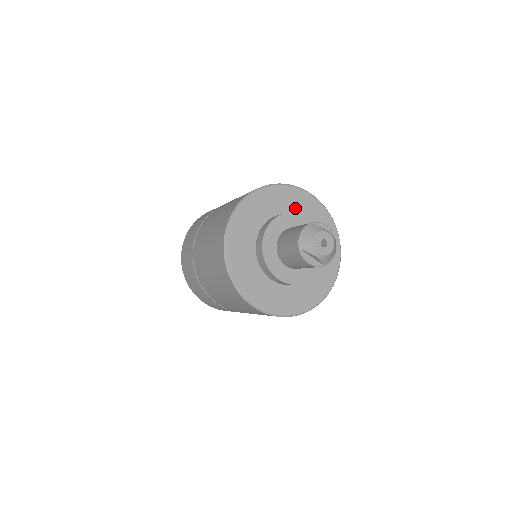
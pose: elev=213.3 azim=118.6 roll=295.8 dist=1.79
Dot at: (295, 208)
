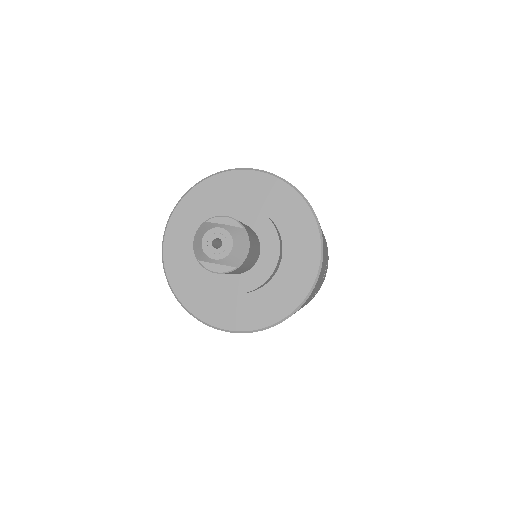
Dot at: (235, 196)
